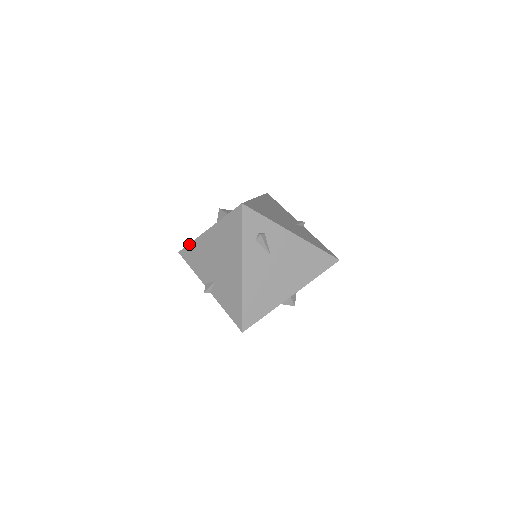
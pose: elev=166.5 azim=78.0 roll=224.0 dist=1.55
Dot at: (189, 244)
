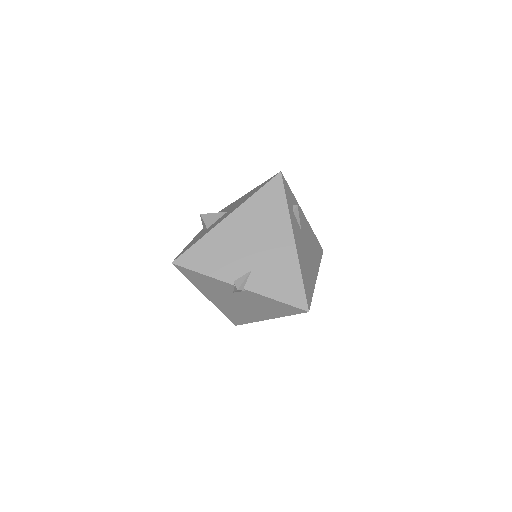
Dot at: (194, 244)
